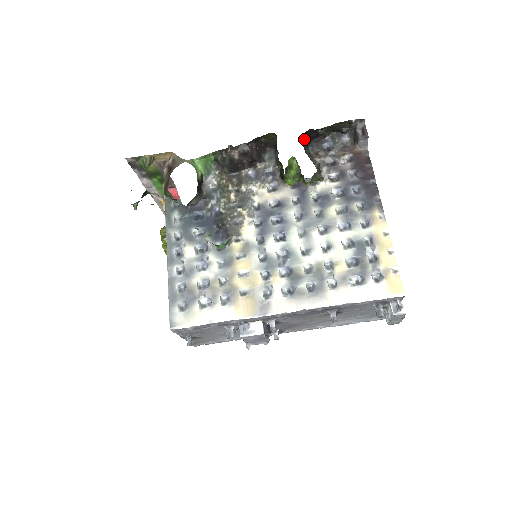
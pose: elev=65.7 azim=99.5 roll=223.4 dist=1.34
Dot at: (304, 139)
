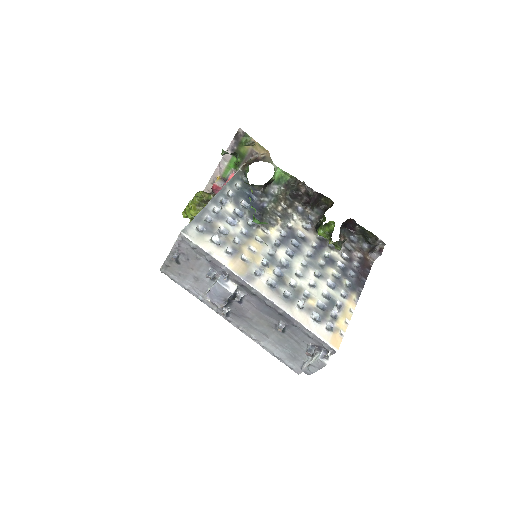
Dot at: (345, 222)
